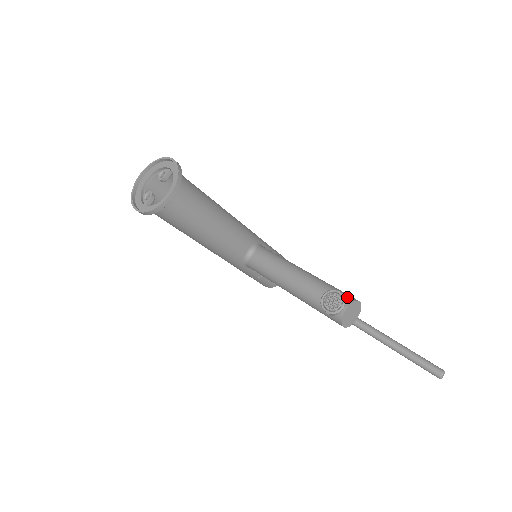
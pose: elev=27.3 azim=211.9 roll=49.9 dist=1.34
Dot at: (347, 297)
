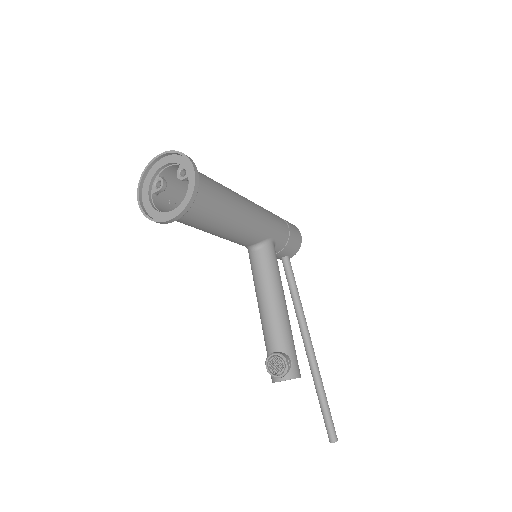
Dot at: (291, 370)
